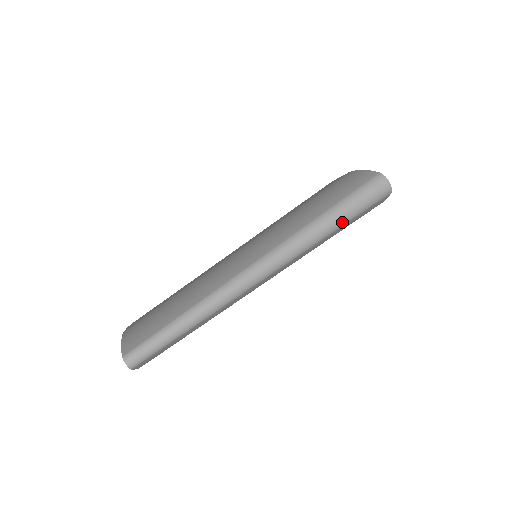
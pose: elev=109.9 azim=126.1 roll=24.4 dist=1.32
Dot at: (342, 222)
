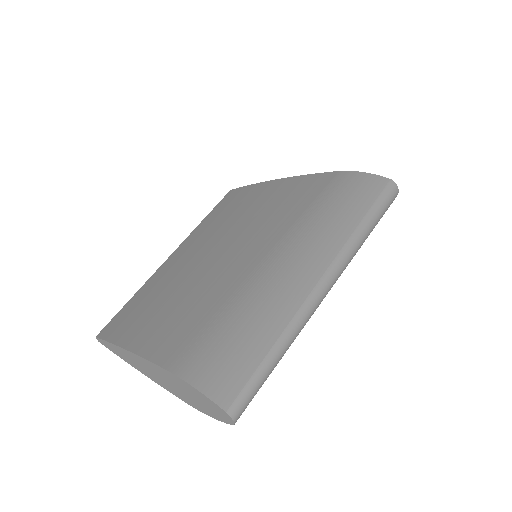
Dot at: (374, 227)
